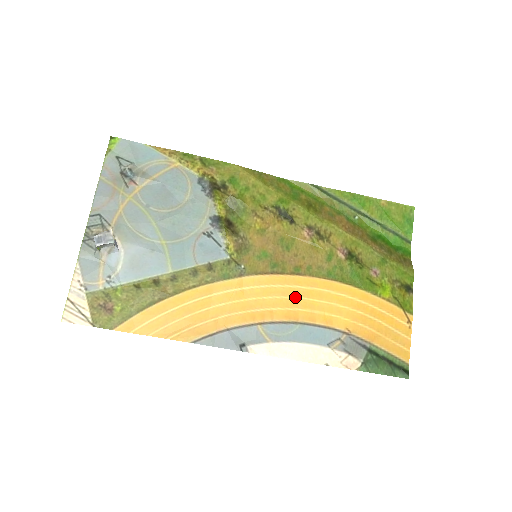
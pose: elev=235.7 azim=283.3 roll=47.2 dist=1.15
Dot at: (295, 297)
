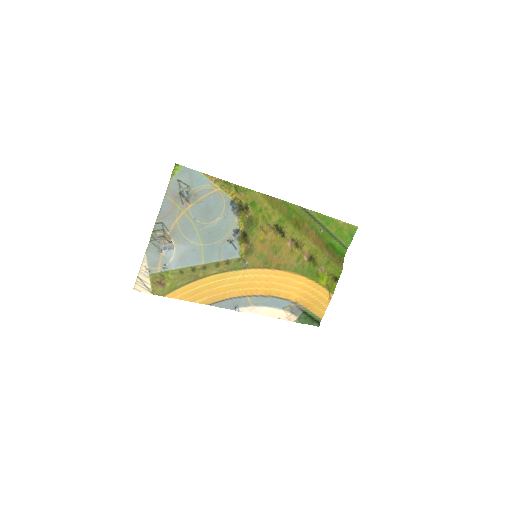
Dot at: (273, 282)
